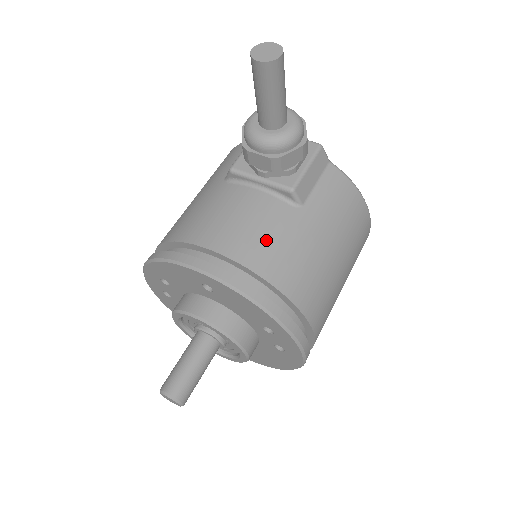
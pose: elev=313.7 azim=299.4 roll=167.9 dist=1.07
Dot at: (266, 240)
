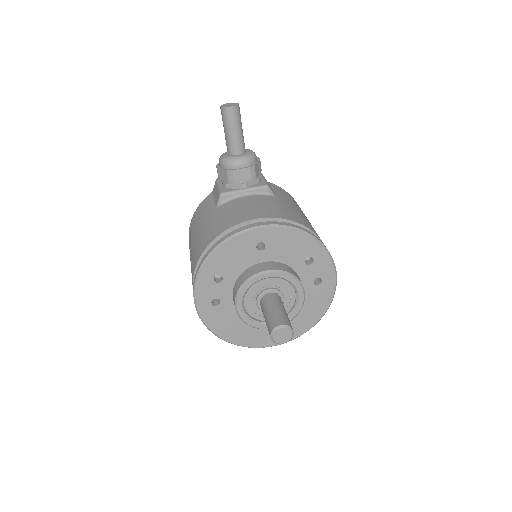
Dot at: (275, 208)
